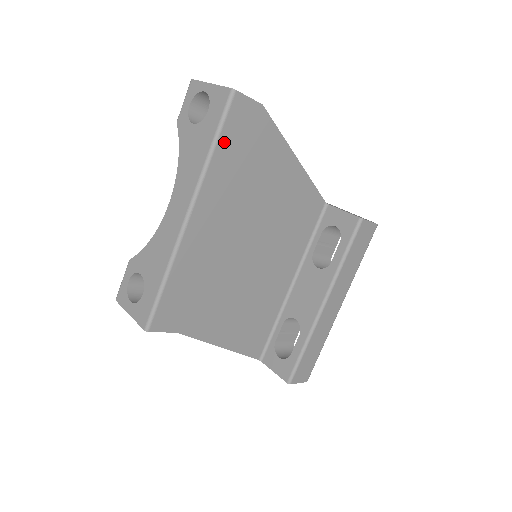
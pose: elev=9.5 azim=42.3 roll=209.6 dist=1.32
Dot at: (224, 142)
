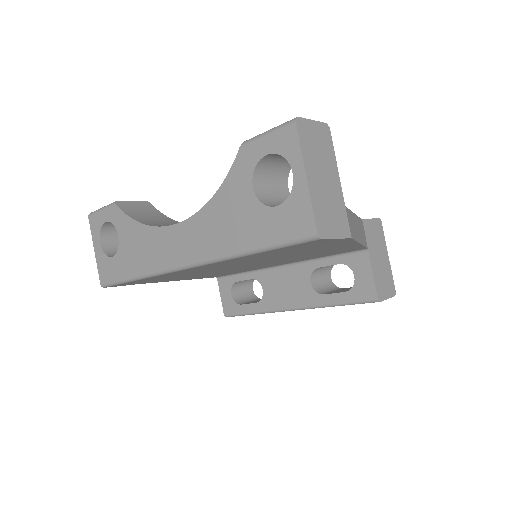
Dot at: (269, 252)
